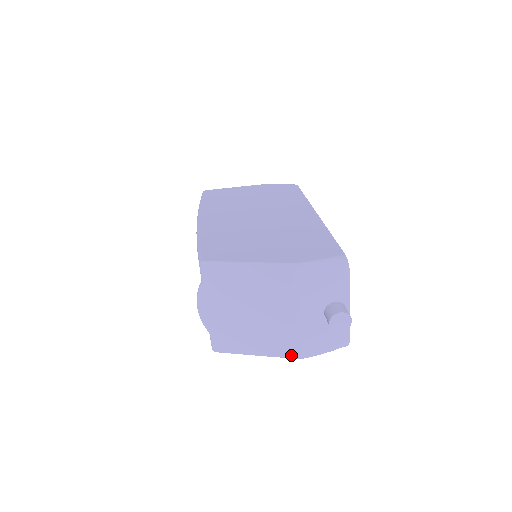
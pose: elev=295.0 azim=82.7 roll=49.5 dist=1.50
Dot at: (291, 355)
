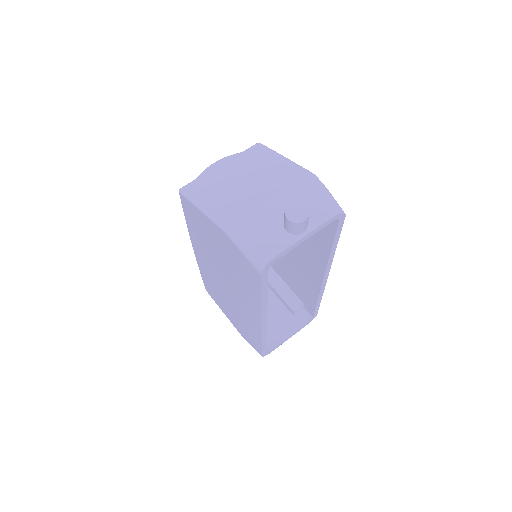
Dot at: (224, 222)
